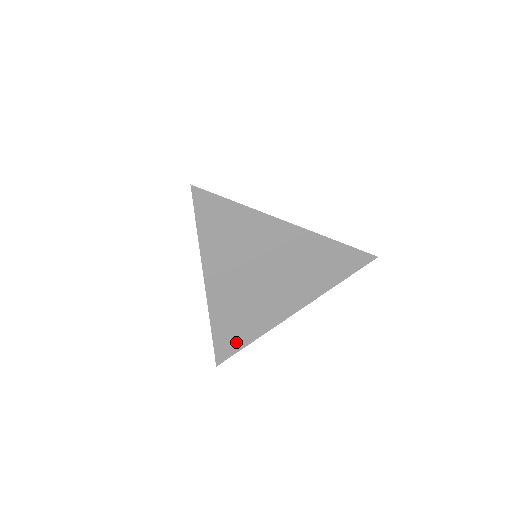
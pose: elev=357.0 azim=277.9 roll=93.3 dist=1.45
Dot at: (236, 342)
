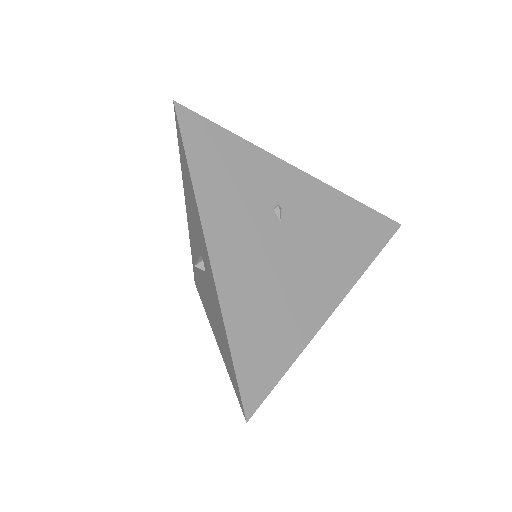
Dot at: occluded
